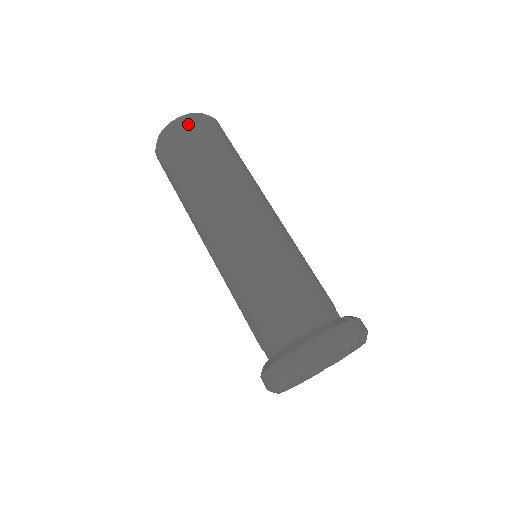
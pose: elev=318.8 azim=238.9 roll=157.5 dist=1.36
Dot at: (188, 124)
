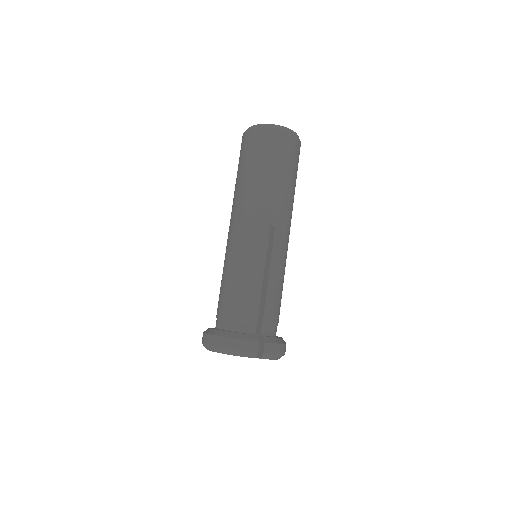
Dot at: (262, 134)
